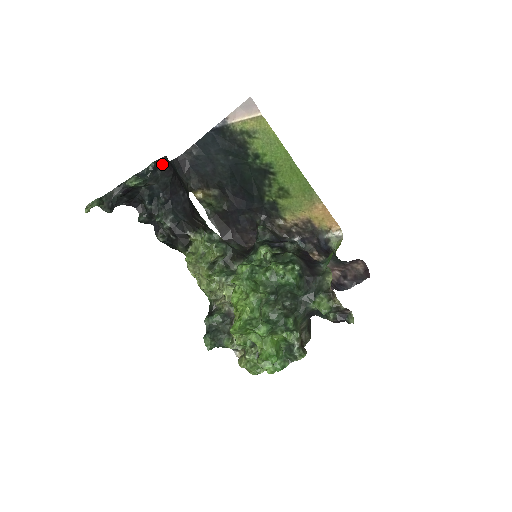
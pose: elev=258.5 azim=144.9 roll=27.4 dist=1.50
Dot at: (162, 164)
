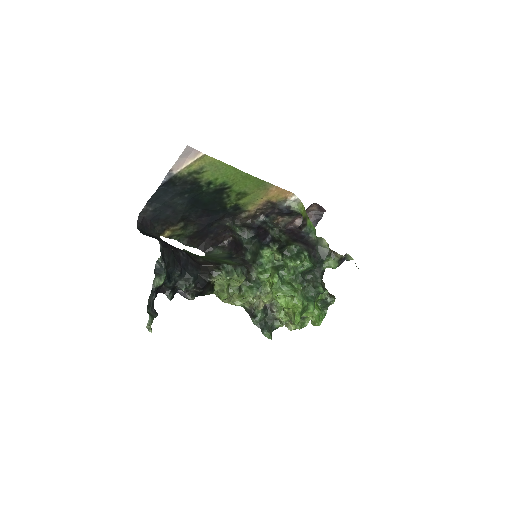
Dot at: (163, 250)
